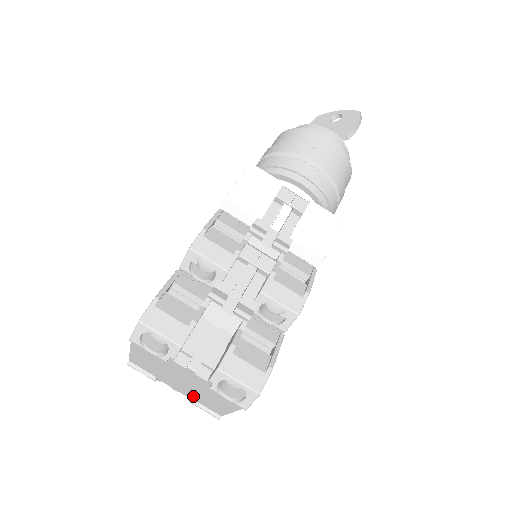
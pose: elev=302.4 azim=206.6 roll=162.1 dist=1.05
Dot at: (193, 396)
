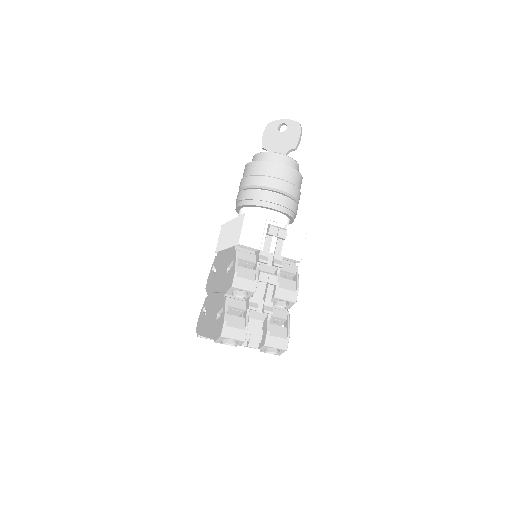
Dot at: occluded
